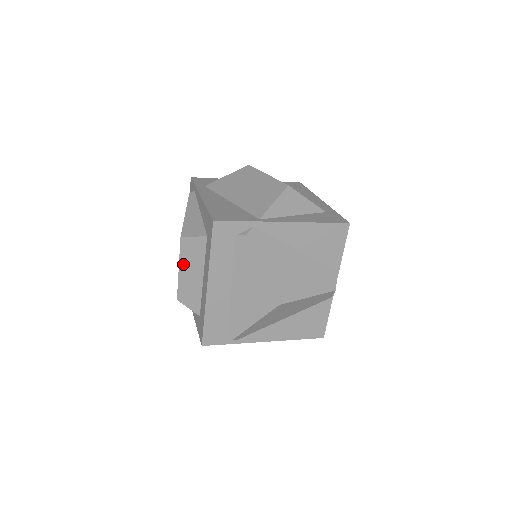
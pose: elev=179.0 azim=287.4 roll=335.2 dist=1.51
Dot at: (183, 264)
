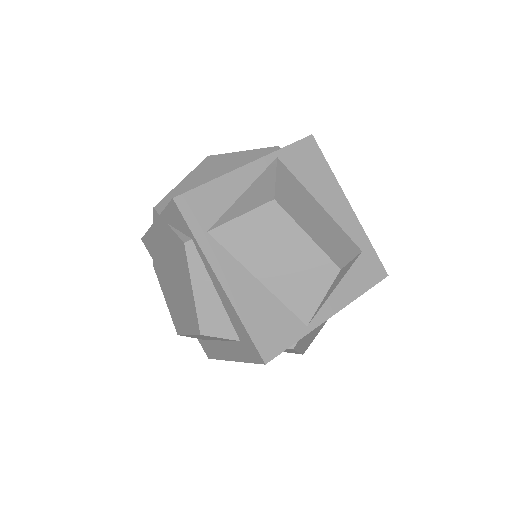
Dot at: occluded
